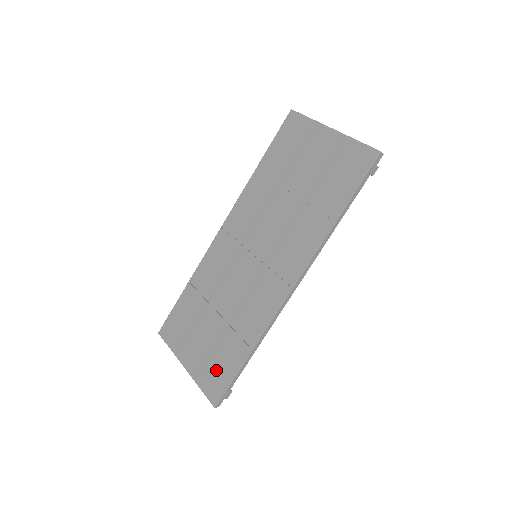
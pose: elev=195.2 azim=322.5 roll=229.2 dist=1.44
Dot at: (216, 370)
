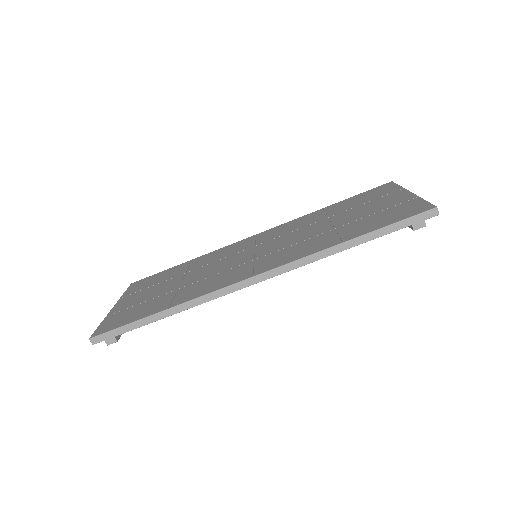
Dot at: (127, 314)
